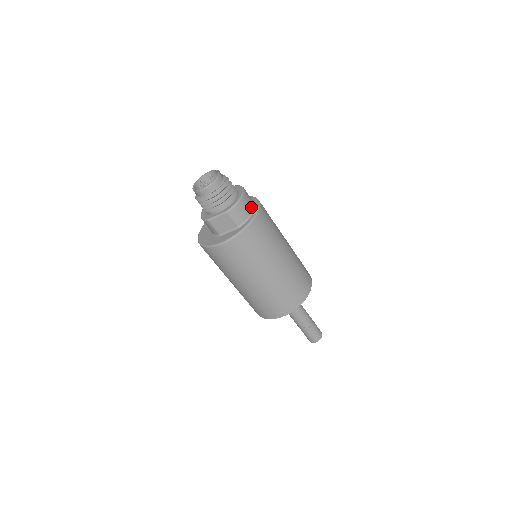
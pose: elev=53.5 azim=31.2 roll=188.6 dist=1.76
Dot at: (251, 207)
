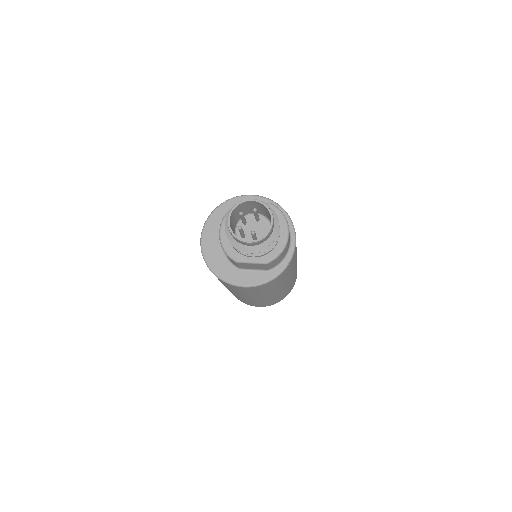
Dot at: (289, 245)
